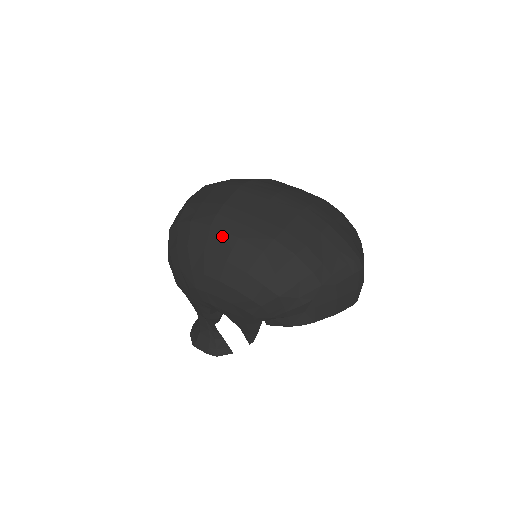
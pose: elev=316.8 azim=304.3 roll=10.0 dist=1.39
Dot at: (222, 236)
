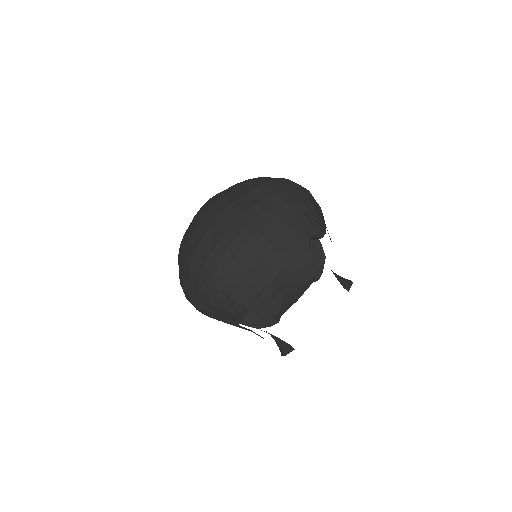
Dot at: (178, 263)
